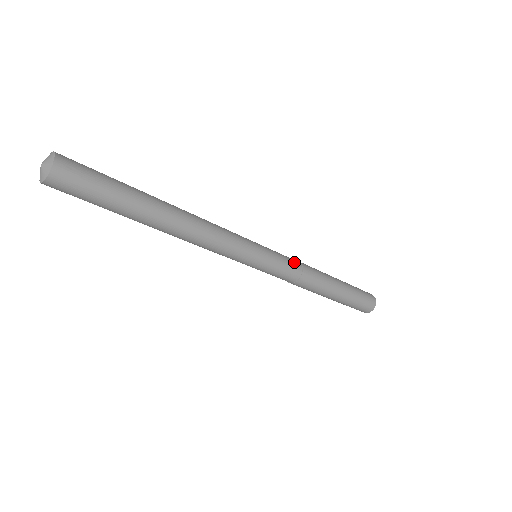
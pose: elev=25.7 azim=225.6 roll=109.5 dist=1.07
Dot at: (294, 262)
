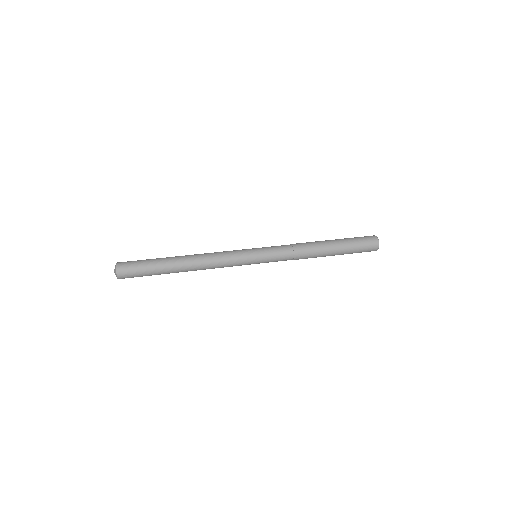
Dot at: (286, 256)
